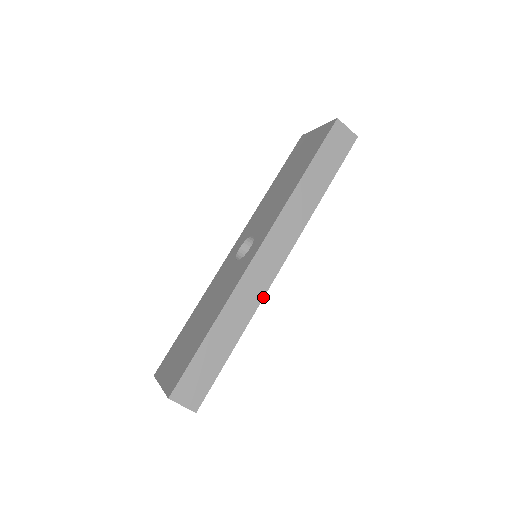
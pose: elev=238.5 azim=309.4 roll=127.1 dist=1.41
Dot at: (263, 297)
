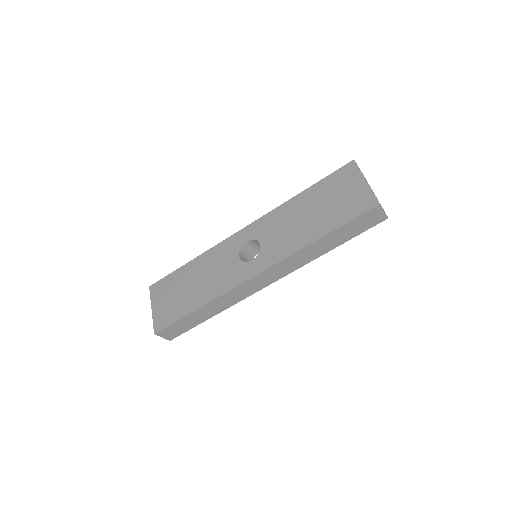
Dot at: (244, 298)
